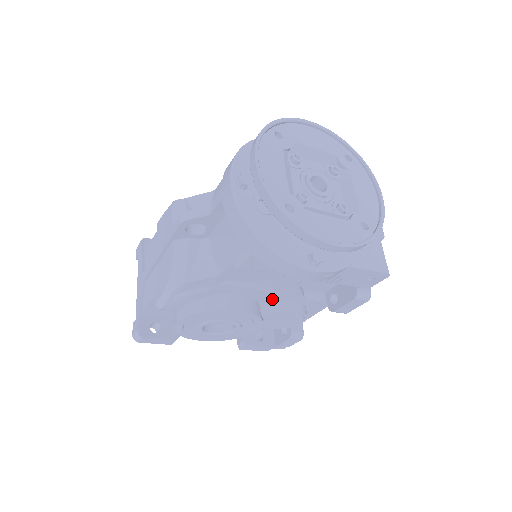
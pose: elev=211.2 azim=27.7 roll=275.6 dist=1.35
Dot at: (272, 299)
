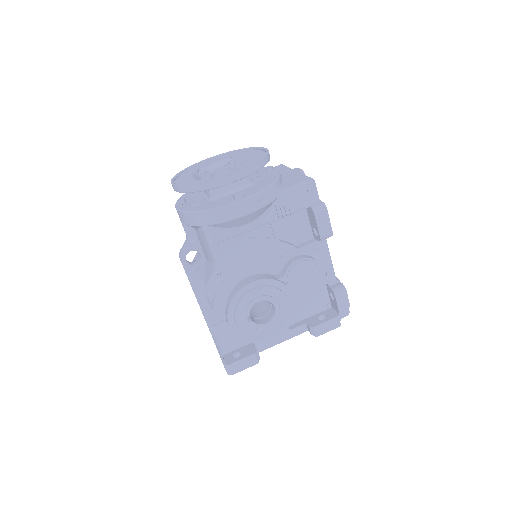
Dot at: (277, 265)
